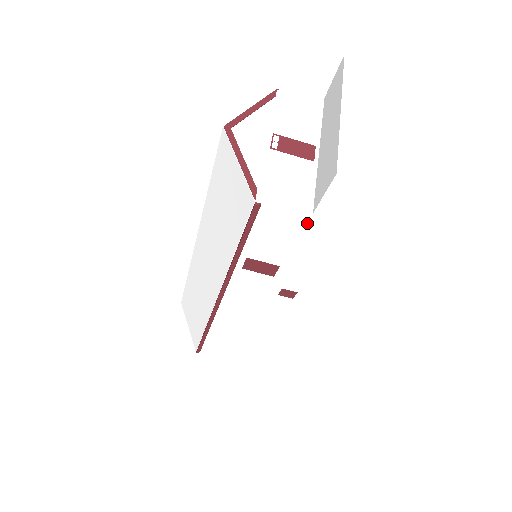
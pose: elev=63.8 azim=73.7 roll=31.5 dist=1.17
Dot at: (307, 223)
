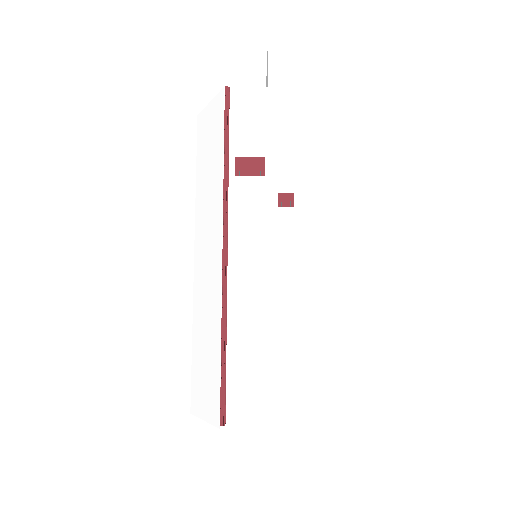
Dot at: (266, 95)
